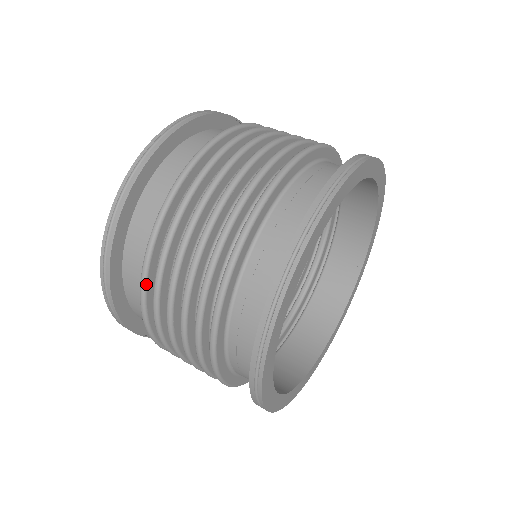
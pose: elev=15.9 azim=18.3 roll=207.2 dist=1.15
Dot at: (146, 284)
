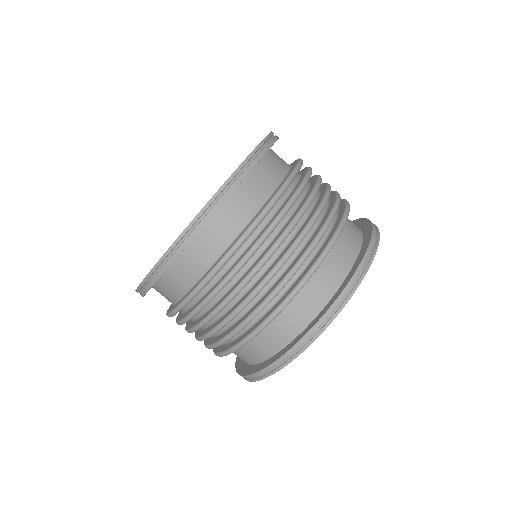
Dot at: occluded
